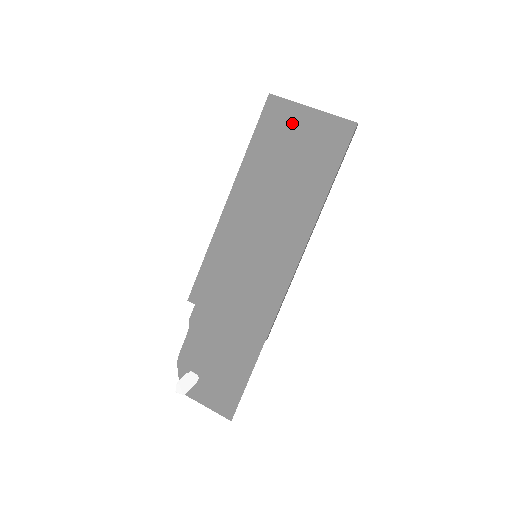
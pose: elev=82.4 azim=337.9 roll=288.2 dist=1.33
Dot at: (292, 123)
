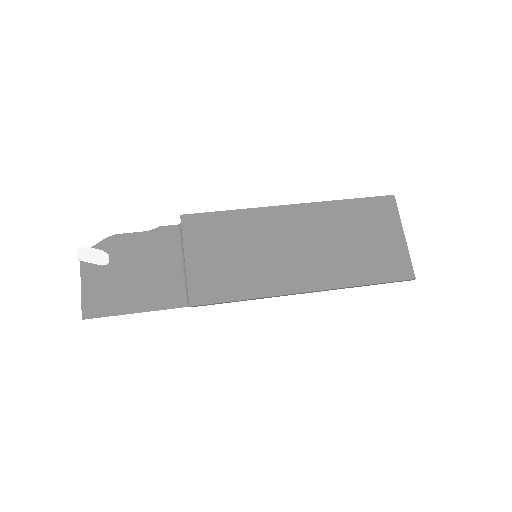
Dot at: (384, 226)
